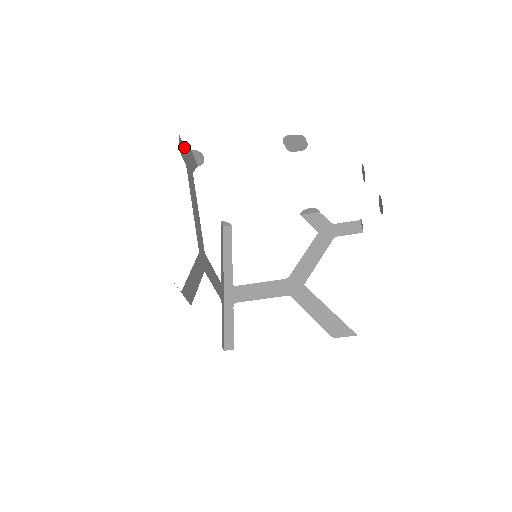
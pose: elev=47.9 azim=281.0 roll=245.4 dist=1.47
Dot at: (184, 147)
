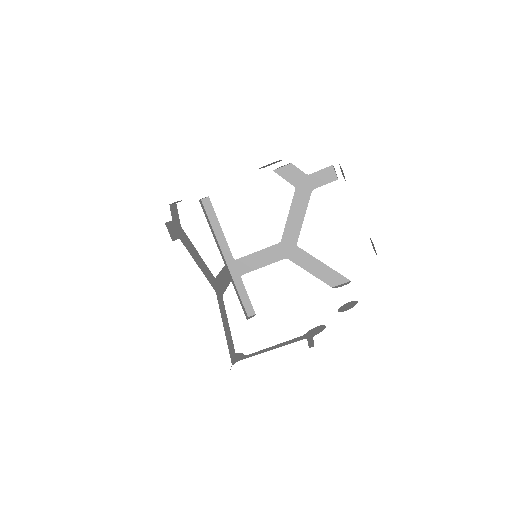
Dot at: (169, 222)
